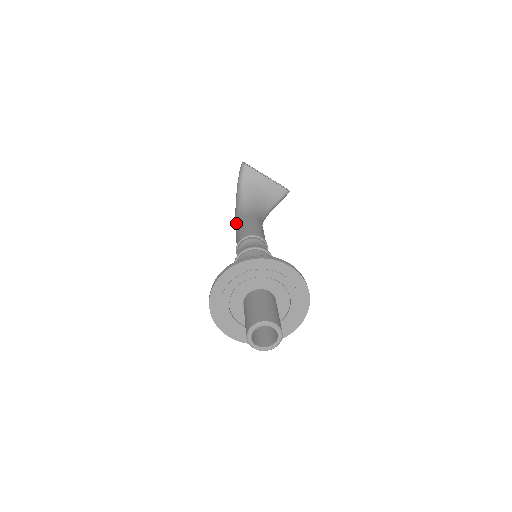
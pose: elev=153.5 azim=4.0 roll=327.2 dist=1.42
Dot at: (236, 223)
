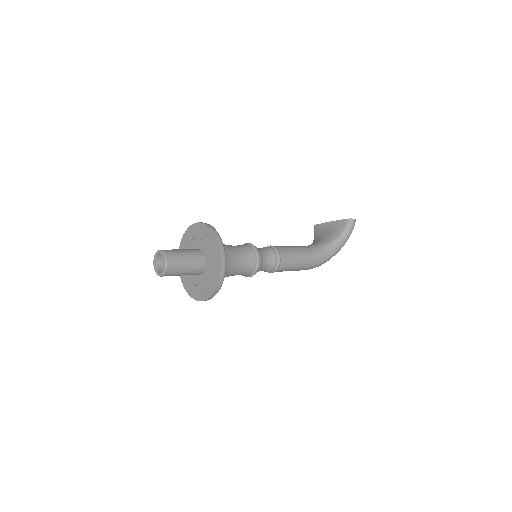
Dot at: occluded
